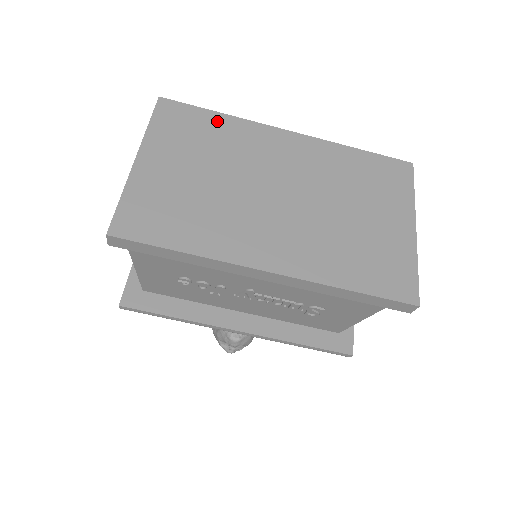
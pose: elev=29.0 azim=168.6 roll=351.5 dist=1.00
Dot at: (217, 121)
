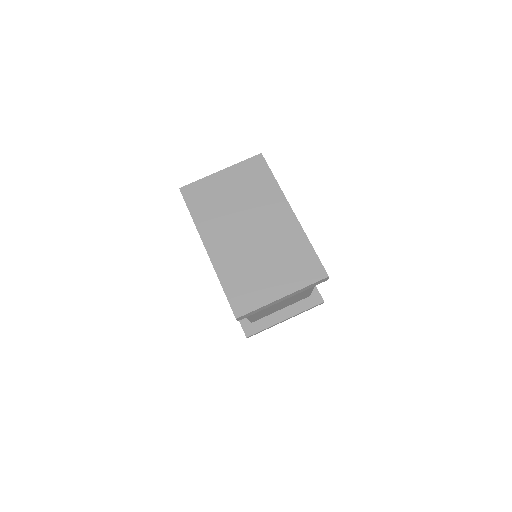
Dot at: (269, 181)
